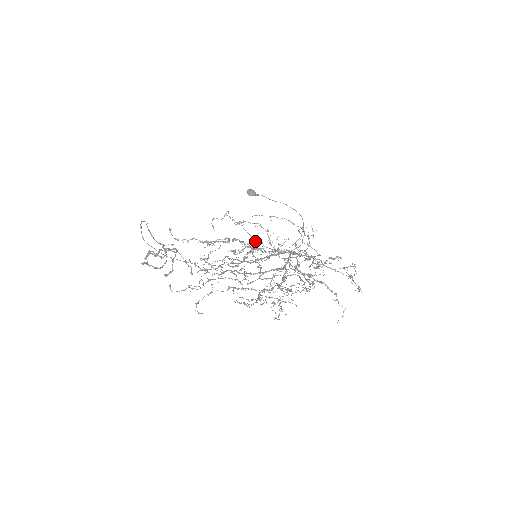
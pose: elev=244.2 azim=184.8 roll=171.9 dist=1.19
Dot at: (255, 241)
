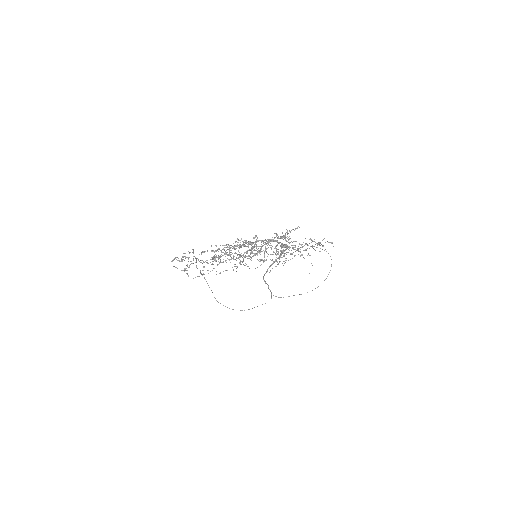
Dot at: (260, 252)
